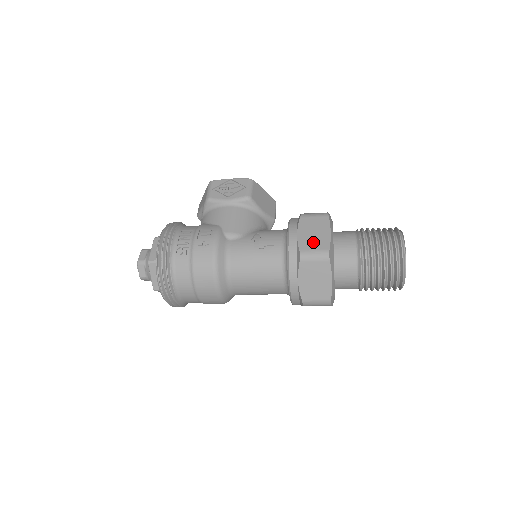
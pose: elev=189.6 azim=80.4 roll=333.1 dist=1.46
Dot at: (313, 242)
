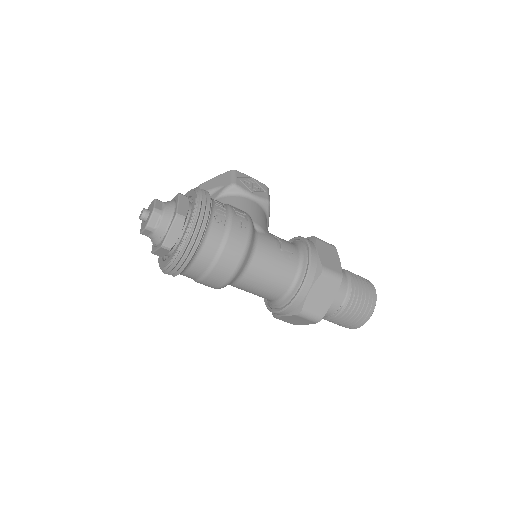
Dot at: (330, 263)
